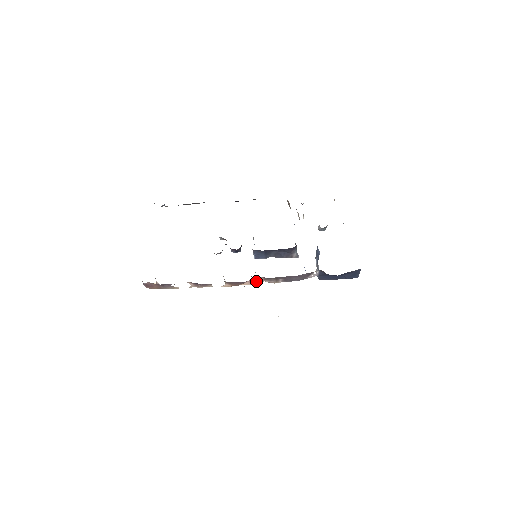
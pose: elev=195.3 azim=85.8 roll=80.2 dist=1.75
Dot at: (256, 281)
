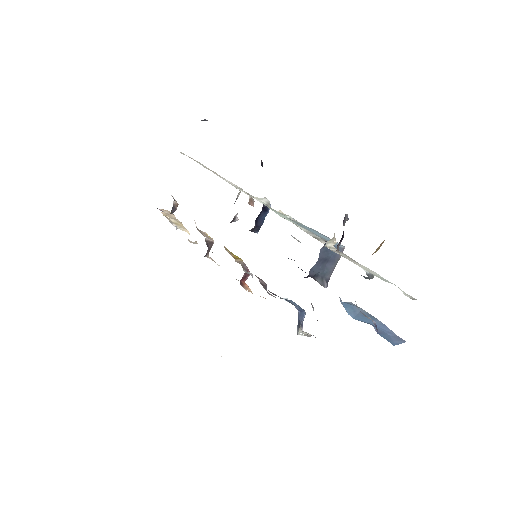
Dot at: (245, 287)
